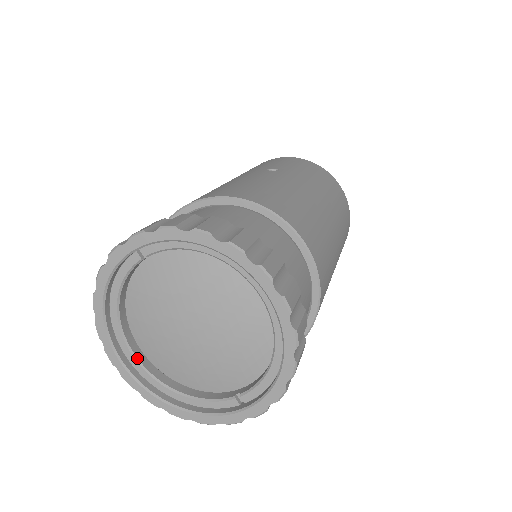
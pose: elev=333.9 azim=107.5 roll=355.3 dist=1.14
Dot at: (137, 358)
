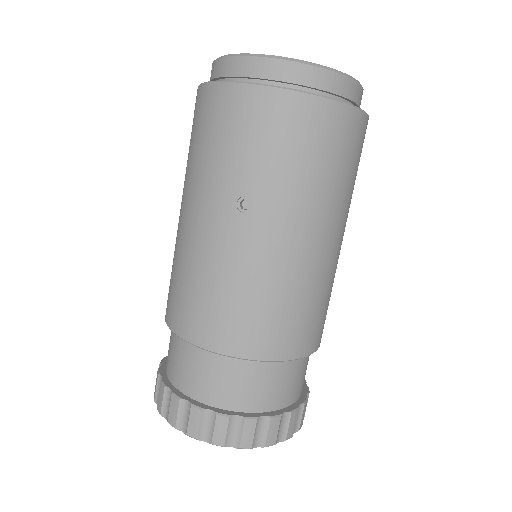
Dot at: occluded
